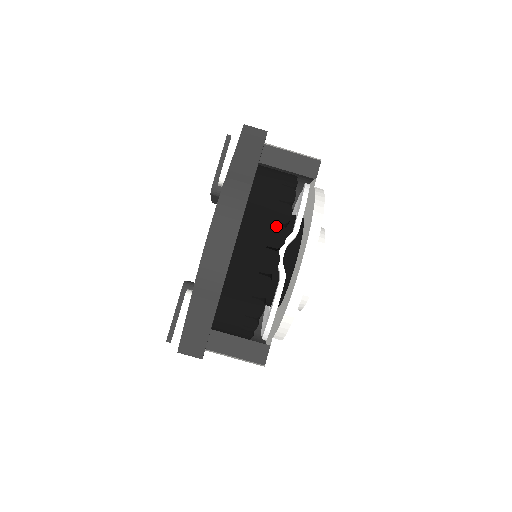
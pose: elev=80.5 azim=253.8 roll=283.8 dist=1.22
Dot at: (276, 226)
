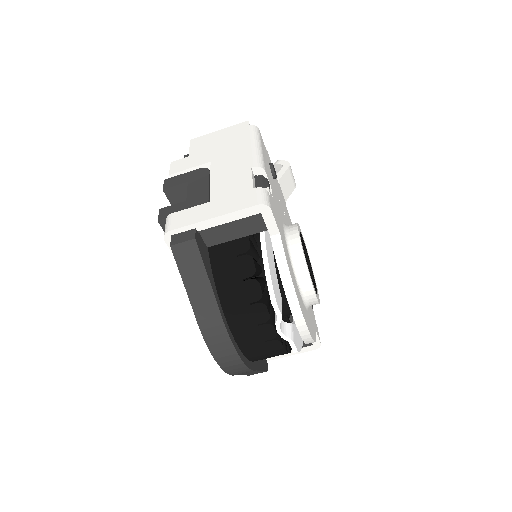
Dot at: (262, 327)
